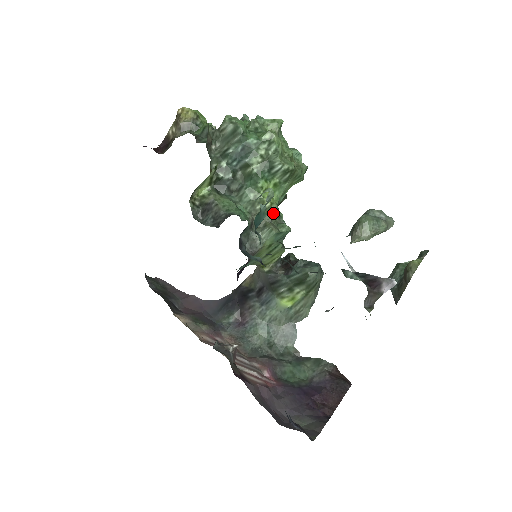
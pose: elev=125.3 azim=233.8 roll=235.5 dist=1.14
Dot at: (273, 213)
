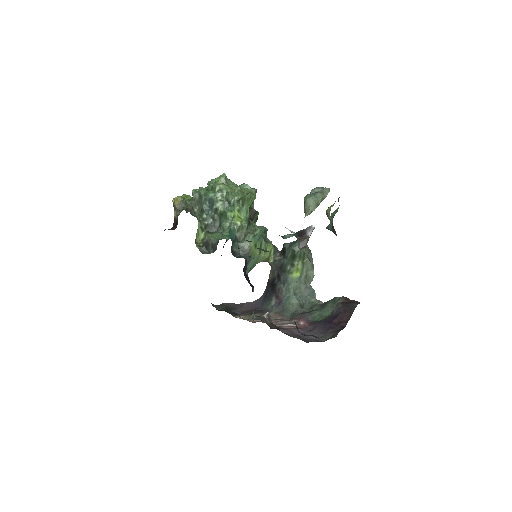
Dot at: (245, 227)
